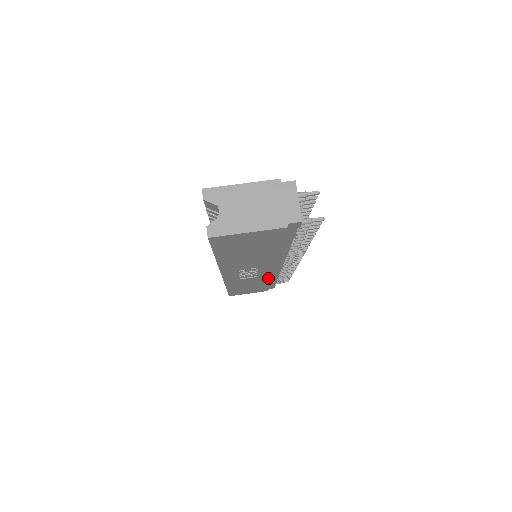
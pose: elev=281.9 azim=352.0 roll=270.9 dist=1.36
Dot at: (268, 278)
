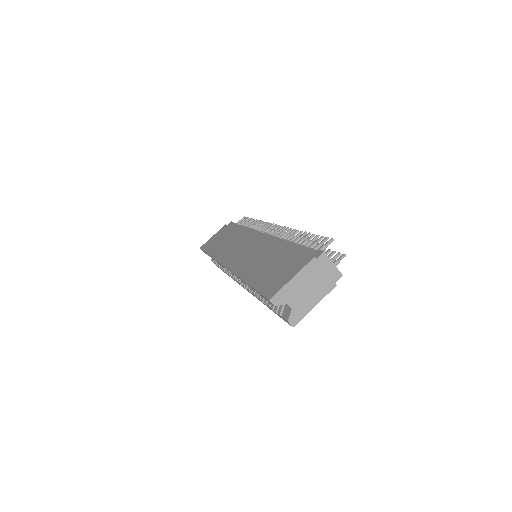
Dot at: occluded
